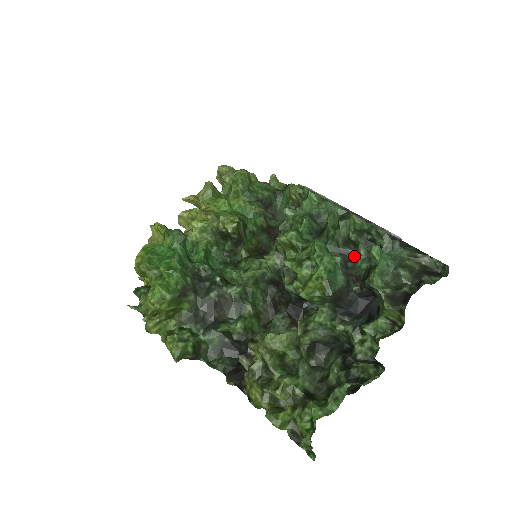
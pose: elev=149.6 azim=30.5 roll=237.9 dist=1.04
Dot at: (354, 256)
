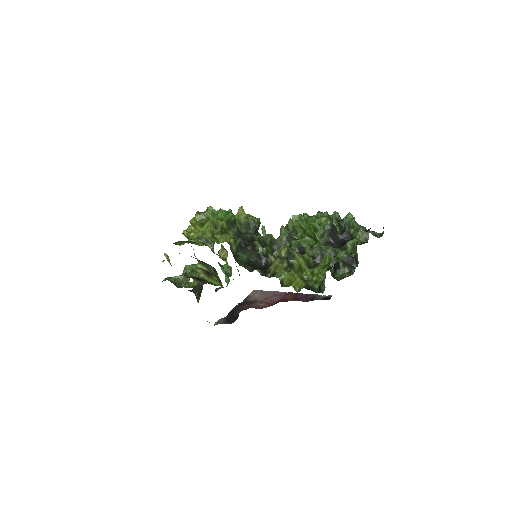
Dot at: occluded
